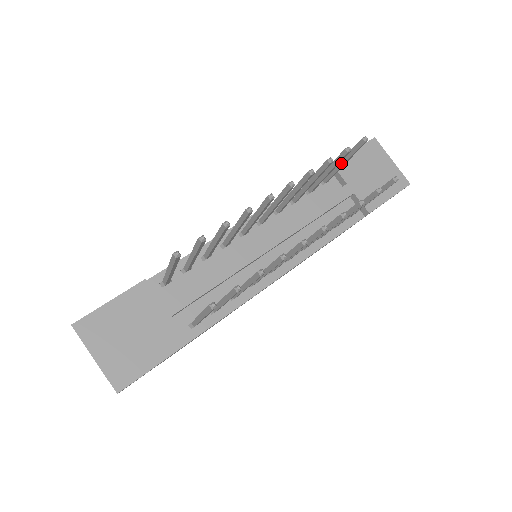
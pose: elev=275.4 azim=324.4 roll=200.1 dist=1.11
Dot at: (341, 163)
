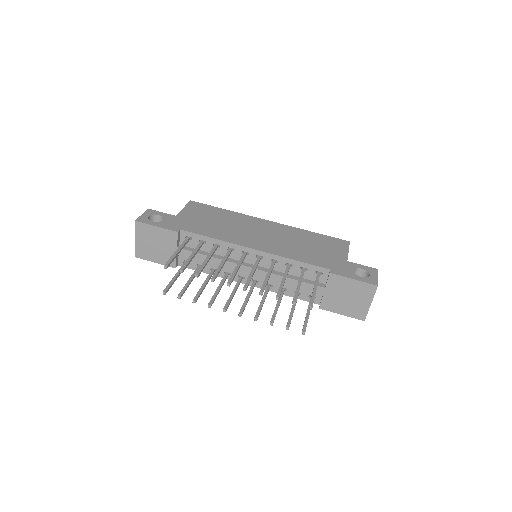
Dot at: (313, 288)
